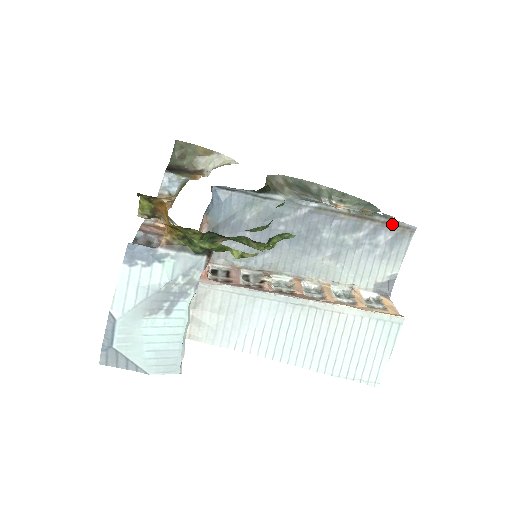
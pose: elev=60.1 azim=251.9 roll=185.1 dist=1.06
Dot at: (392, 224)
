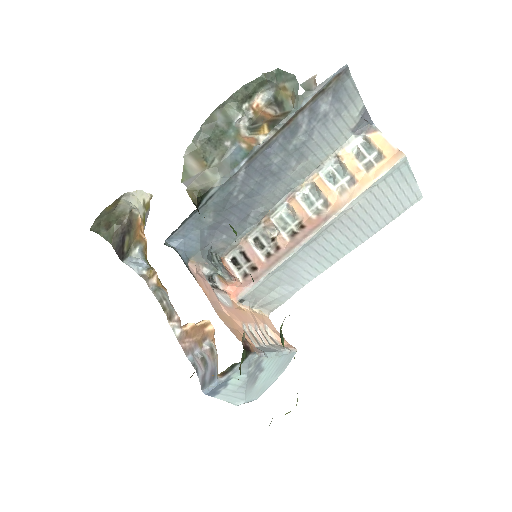
Dot at: (322, 90)
